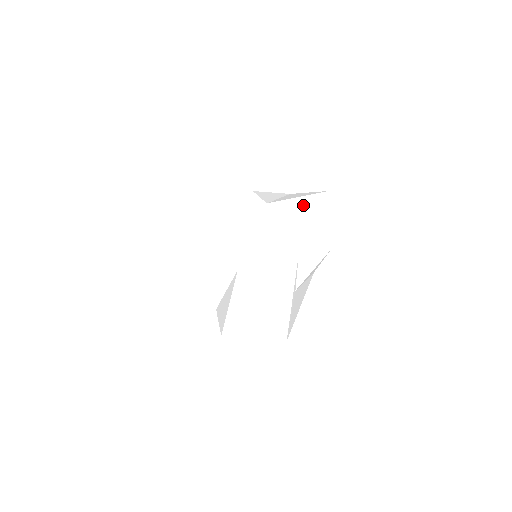
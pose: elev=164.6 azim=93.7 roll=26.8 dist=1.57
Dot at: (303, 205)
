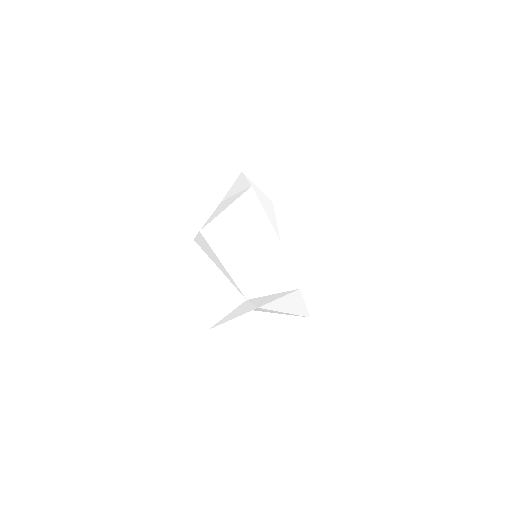
Dot at: occluded
